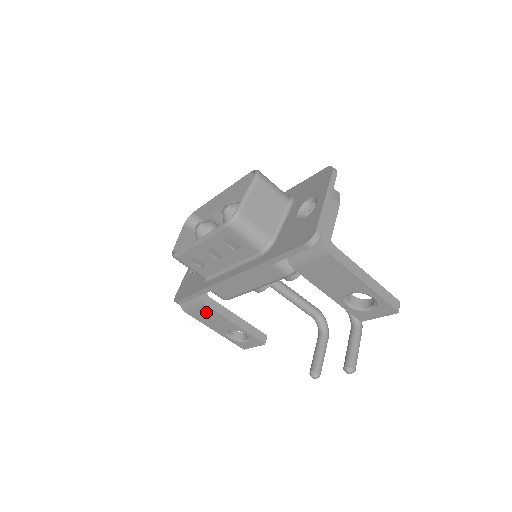
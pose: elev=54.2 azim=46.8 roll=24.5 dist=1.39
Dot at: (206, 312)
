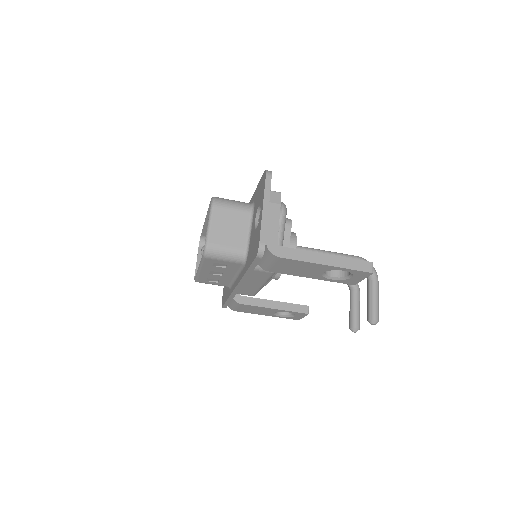
Dot at: (247, 307)
